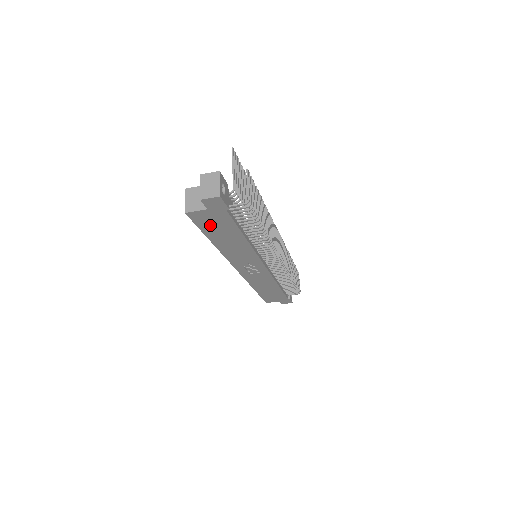
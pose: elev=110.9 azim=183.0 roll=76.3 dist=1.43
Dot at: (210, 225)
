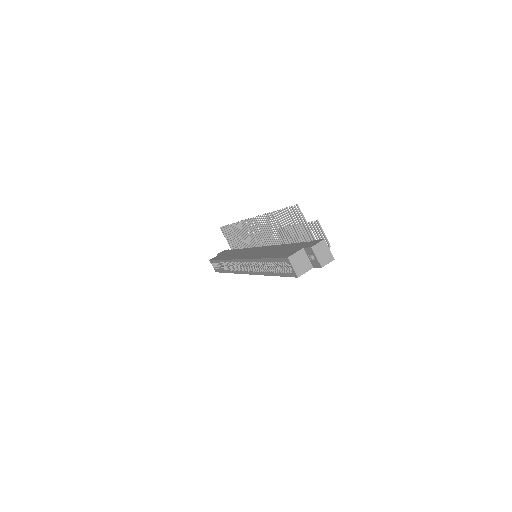
Dot at: occluded
